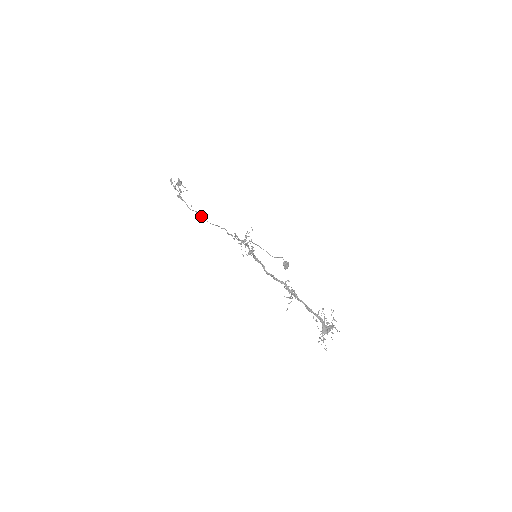
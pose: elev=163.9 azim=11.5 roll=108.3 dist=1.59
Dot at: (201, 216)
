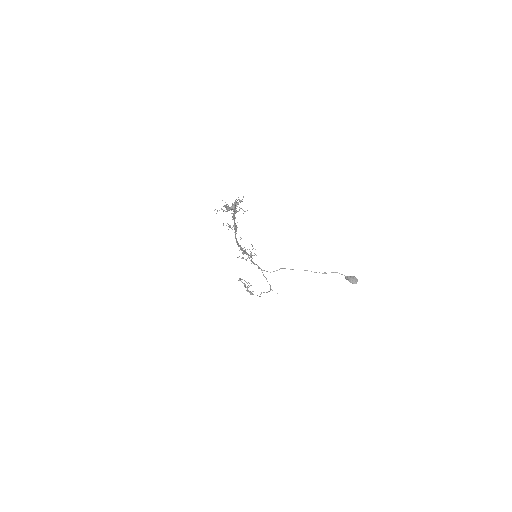
Dot at: (264, 292)
